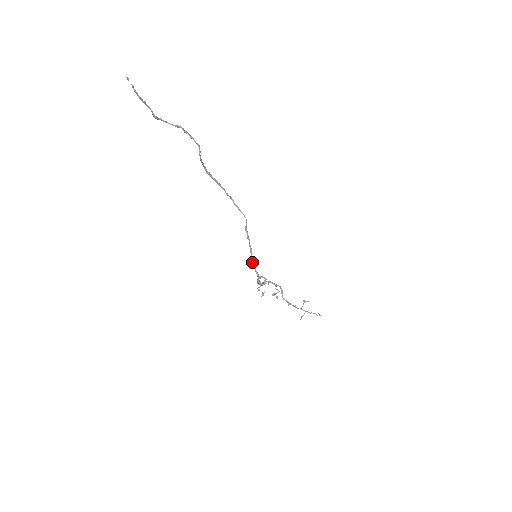
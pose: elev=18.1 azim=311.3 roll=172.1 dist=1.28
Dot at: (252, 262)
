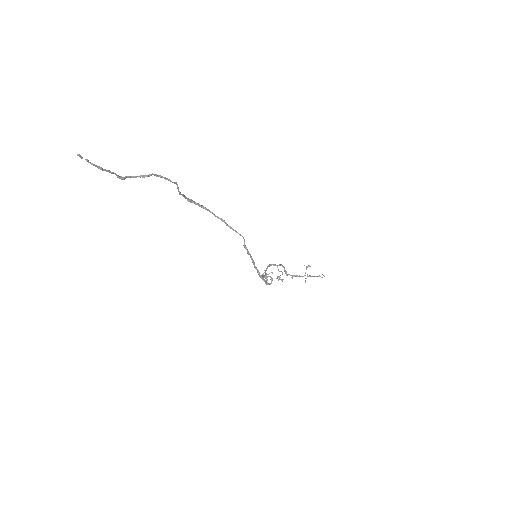
Dot at: (257, 272)
